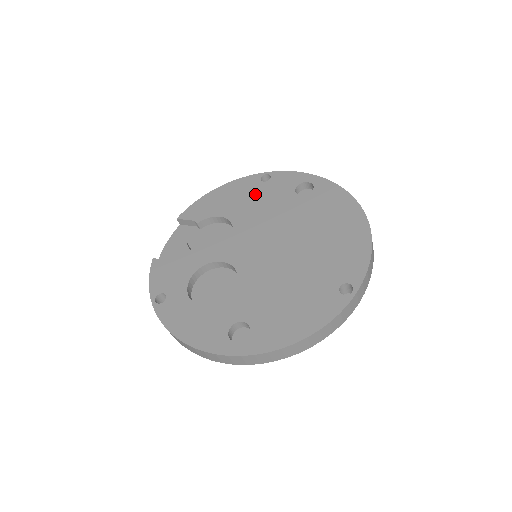
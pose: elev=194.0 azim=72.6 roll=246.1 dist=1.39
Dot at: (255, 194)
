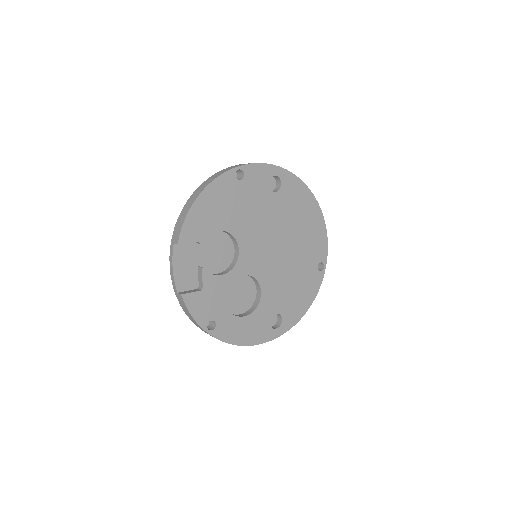
Dot at: (239, 197)
